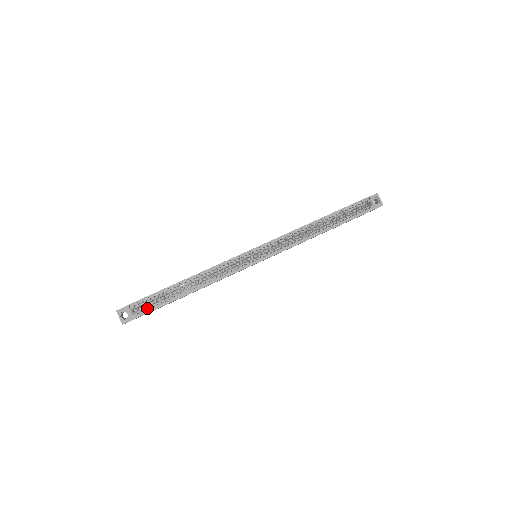
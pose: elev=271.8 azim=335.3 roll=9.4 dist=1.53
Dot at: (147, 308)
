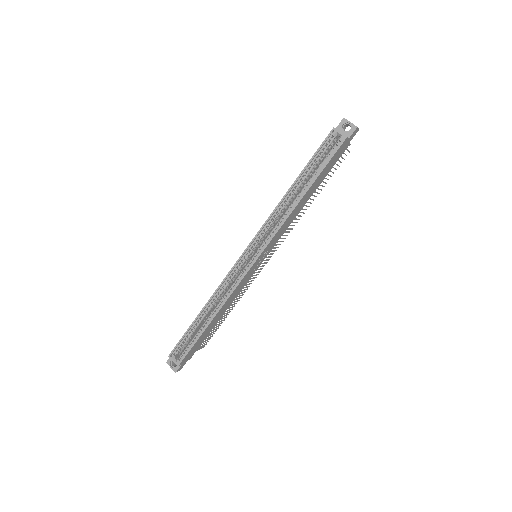
Dot at: occluded
